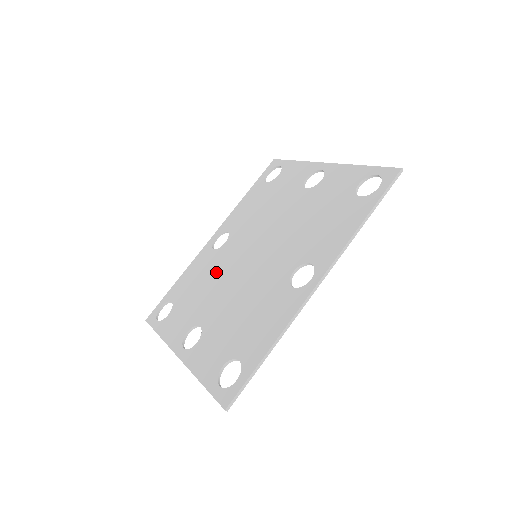
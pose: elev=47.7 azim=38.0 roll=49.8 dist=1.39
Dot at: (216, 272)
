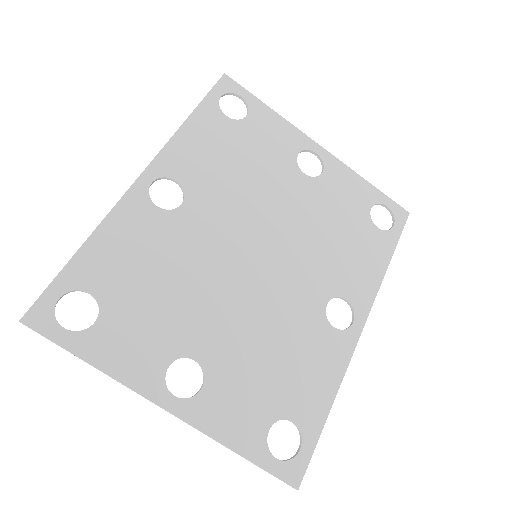
Dot at: (187, 261)
